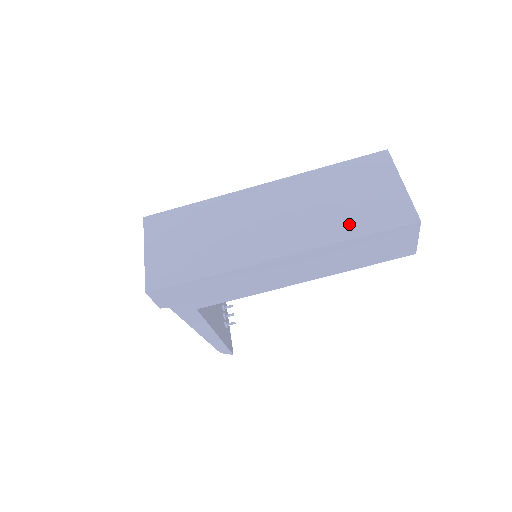
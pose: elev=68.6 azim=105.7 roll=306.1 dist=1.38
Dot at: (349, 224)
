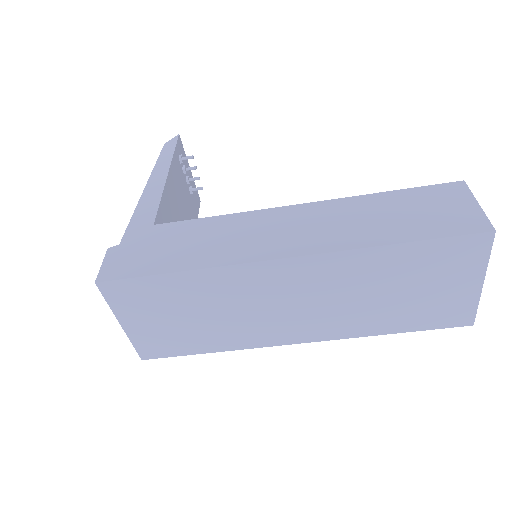
Dot at: (392, 321)
